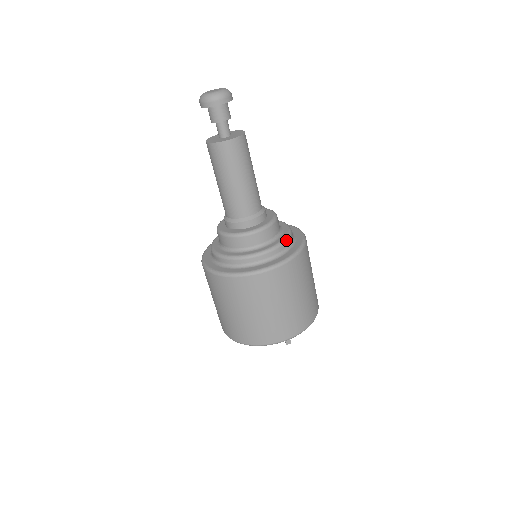
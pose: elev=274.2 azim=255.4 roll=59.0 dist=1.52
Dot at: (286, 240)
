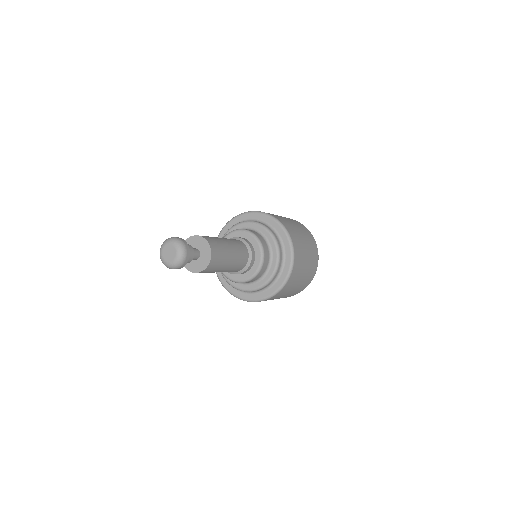
Dot at: (274, 237)
